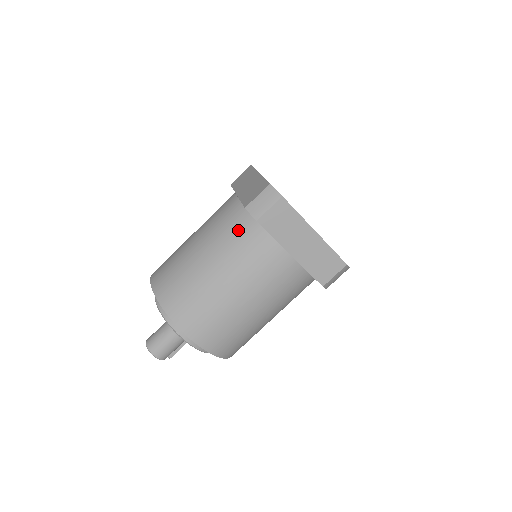
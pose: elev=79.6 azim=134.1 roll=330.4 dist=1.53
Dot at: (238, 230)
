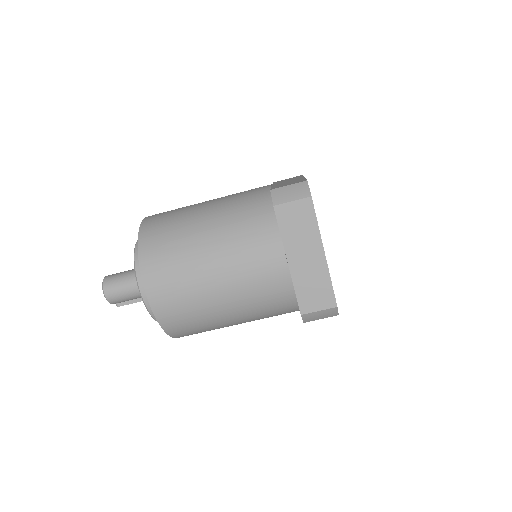
Dot at: (252, 210)
